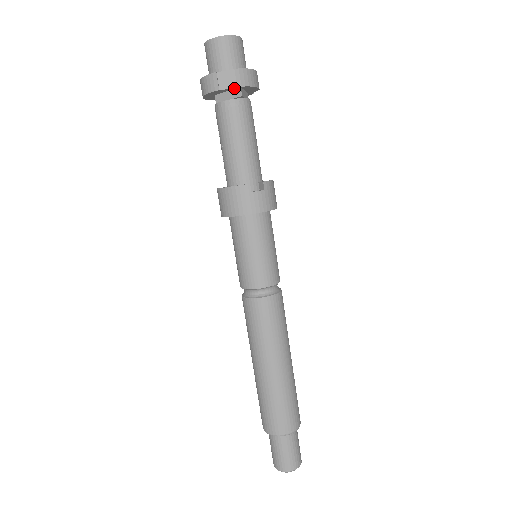
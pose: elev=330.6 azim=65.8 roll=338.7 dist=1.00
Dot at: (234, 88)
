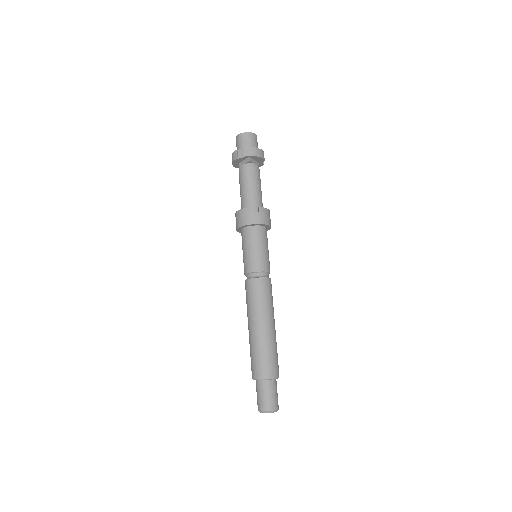
Dot at: (246, 157)
